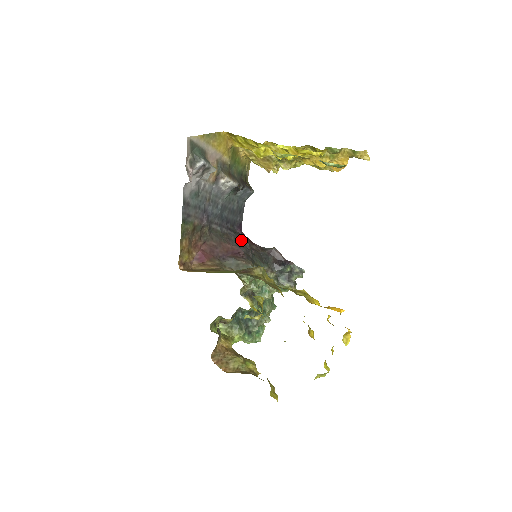
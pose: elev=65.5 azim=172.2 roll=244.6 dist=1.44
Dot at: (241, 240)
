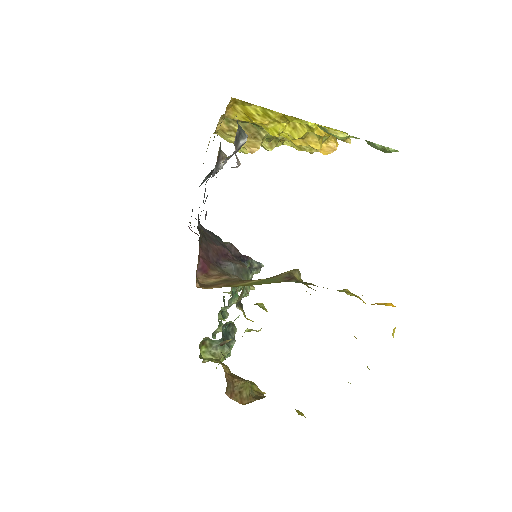
Dot at: (217, 237)
